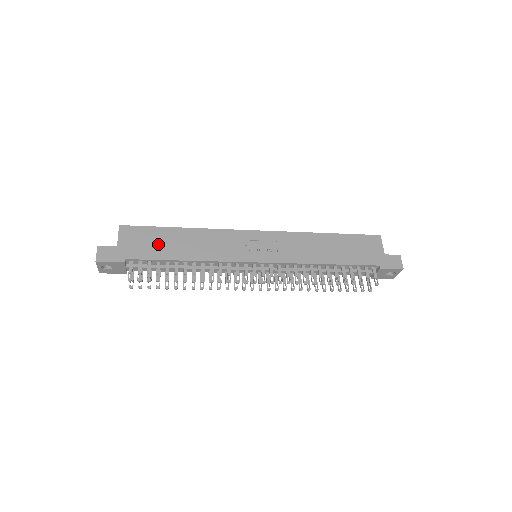
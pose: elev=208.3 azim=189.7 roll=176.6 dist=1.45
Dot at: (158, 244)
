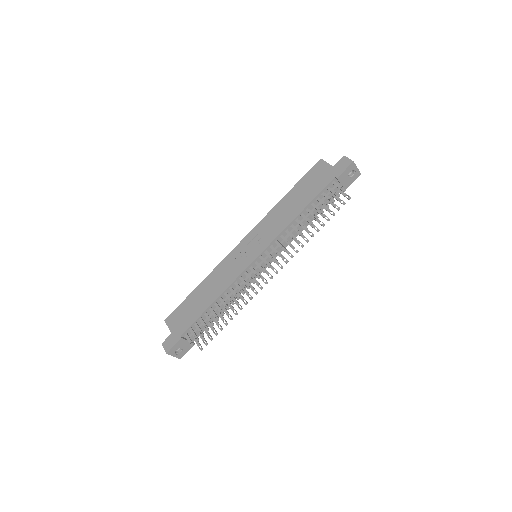
Dot at: (192, 309)
